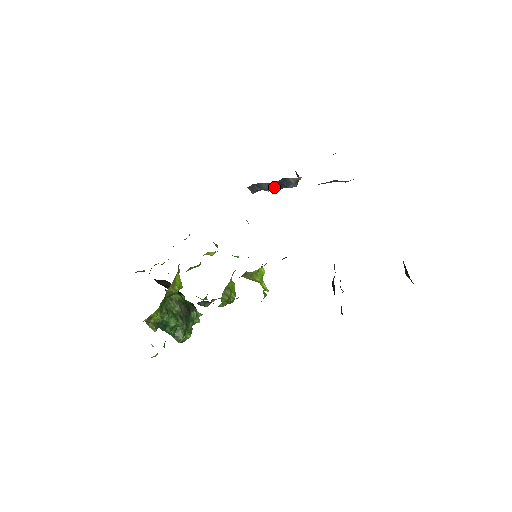
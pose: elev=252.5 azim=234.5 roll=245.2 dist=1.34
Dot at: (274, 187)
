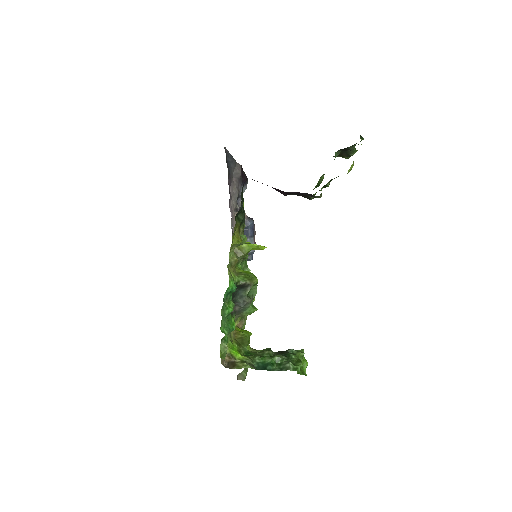
Dot at: (247, 237)
